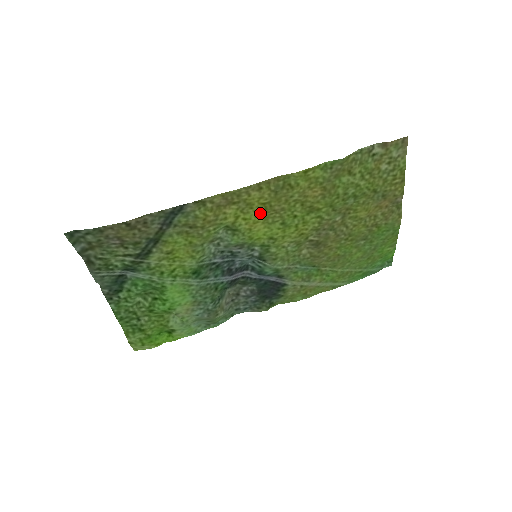
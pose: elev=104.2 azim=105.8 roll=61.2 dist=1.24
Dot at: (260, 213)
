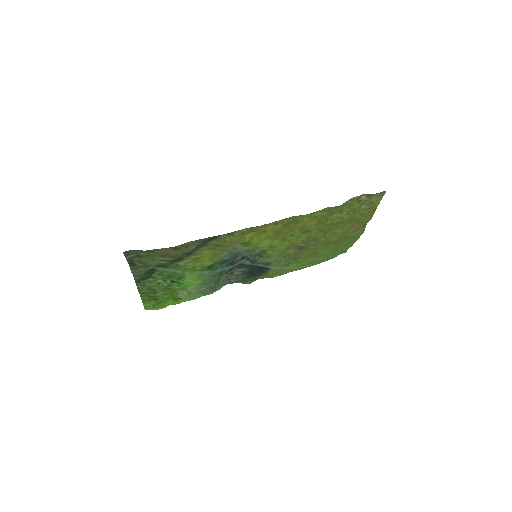
Dot at: (269, 235)
